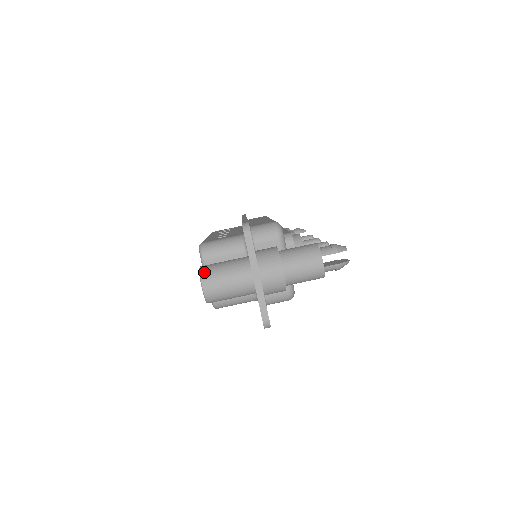
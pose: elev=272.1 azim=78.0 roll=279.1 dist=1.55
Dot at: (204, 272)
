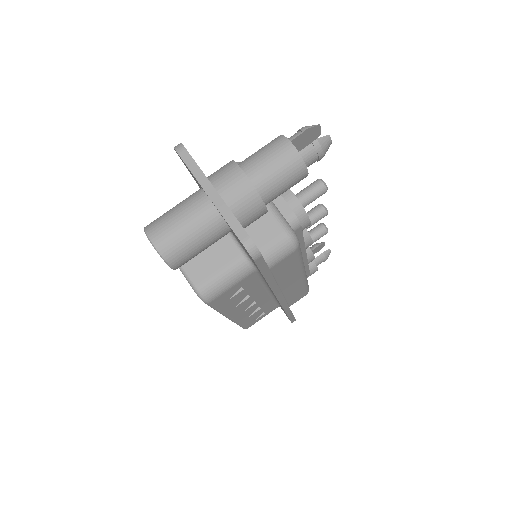
Dot at: (149, 224)
